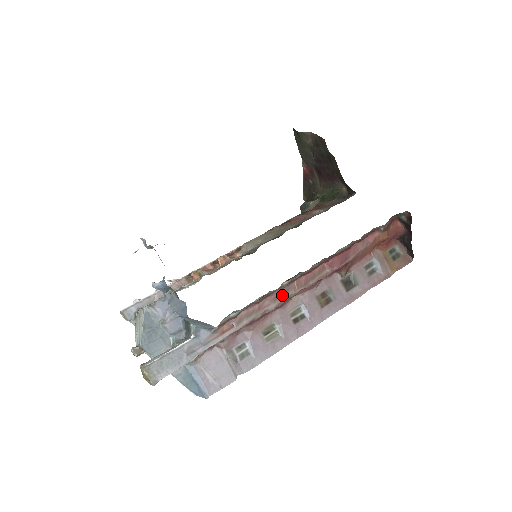
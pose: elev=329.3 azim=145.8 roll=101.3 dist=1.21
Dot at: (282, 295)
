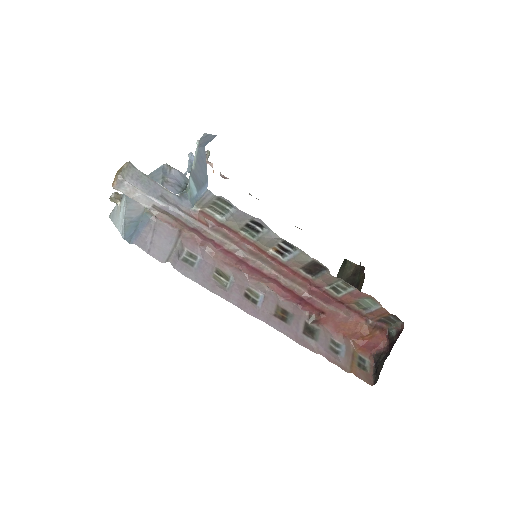
Dot at: (260, 259)
